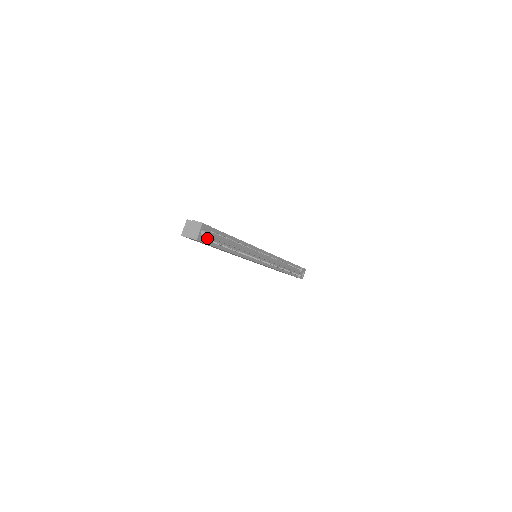
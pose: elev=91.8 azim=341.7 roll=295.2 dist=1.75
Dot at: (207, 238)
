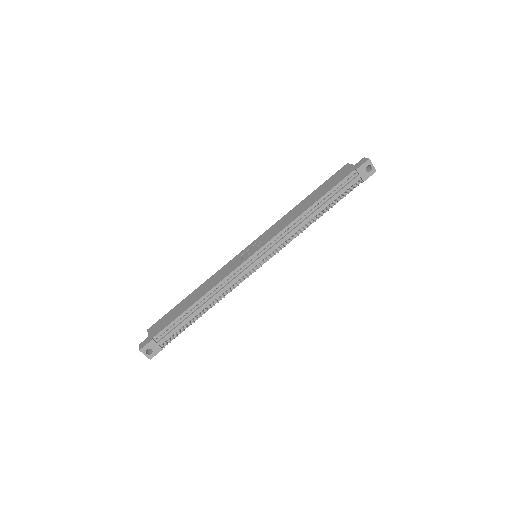
Dot at: (158, 347)
